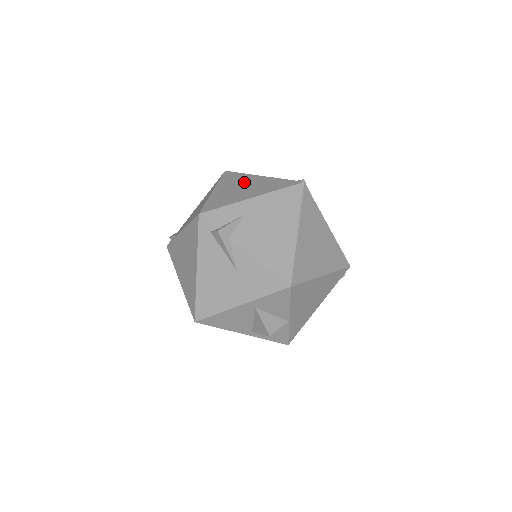
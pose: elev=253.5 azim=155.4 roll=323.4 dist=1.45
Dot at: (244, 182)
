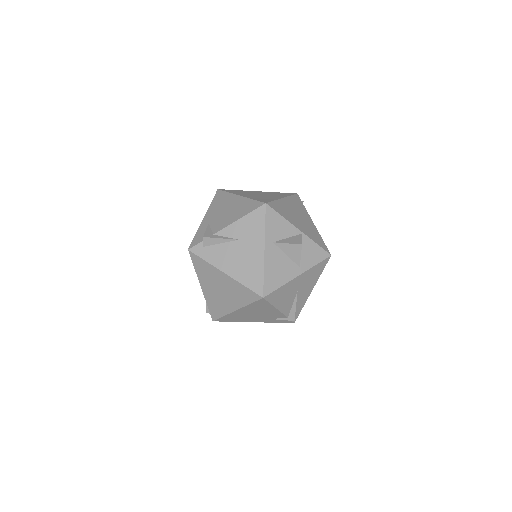
Dot at: occluded
